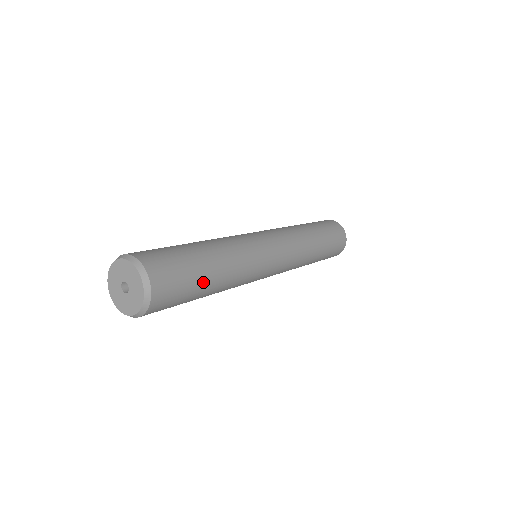
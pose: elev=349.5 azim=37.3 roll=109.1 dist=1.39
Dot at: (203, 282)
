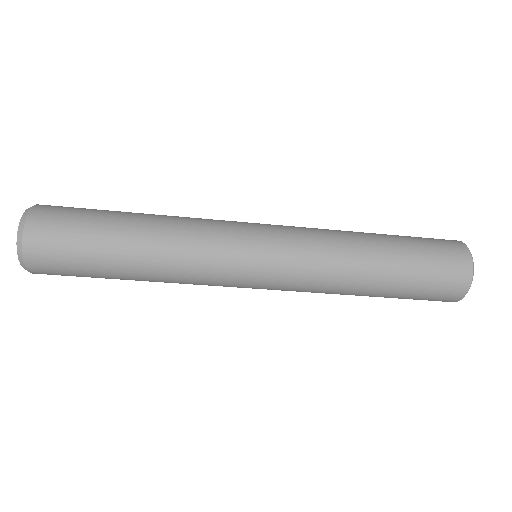
Dot at: (115, 213)
